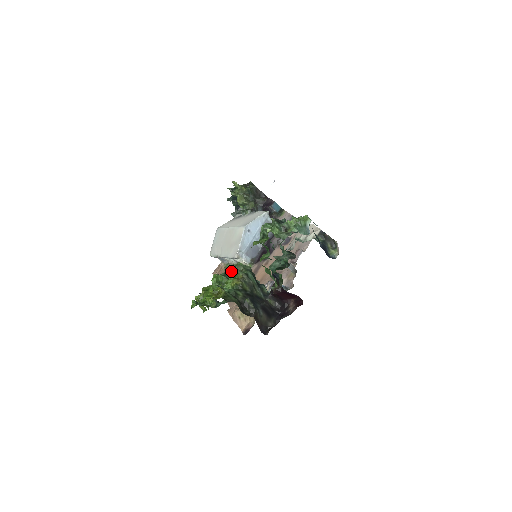
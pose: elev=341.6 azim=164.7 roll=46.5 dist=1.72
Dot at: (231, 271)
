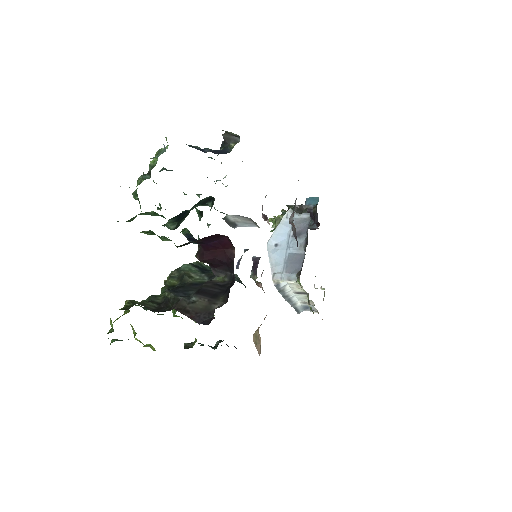
Dot at: occluded
